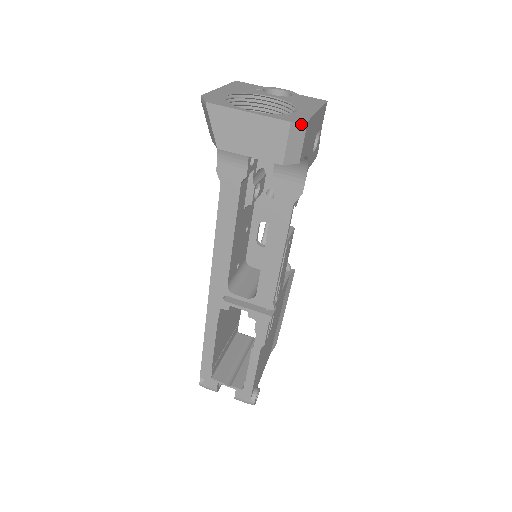
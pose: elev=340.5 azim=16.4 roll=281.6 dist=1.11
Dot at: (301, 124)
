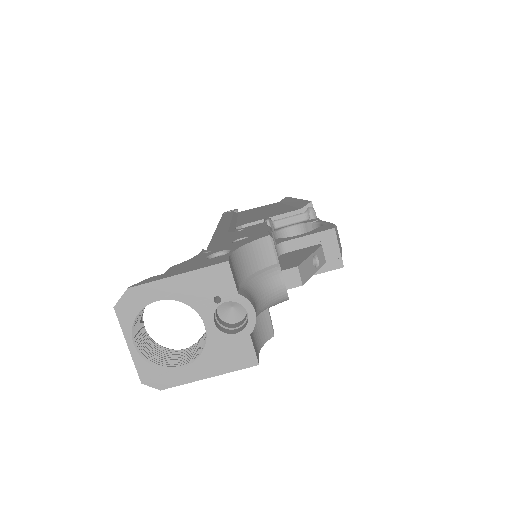
Dot at: (154, 386)
